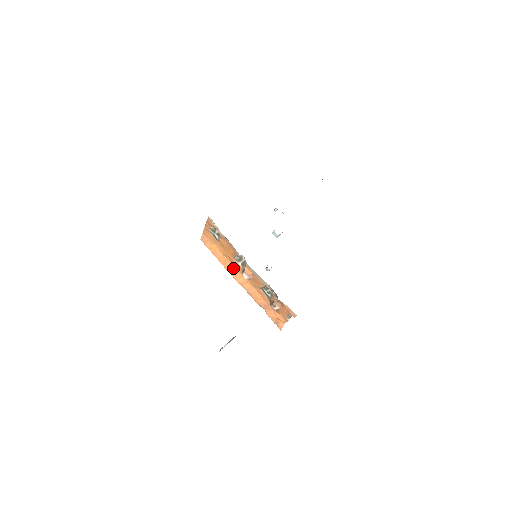
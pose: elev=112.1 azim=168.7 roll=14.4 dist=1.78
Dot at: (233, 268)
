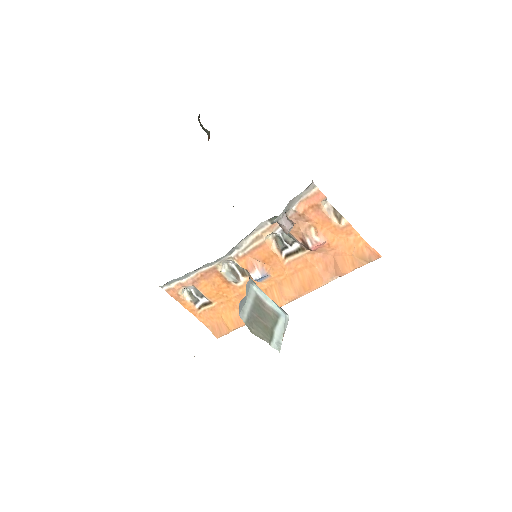
Dot at: occluded
